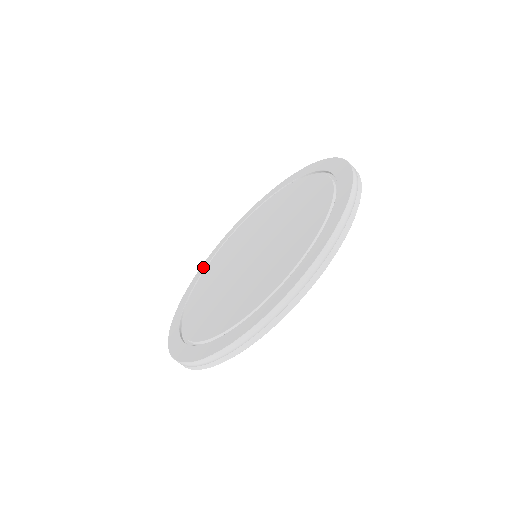
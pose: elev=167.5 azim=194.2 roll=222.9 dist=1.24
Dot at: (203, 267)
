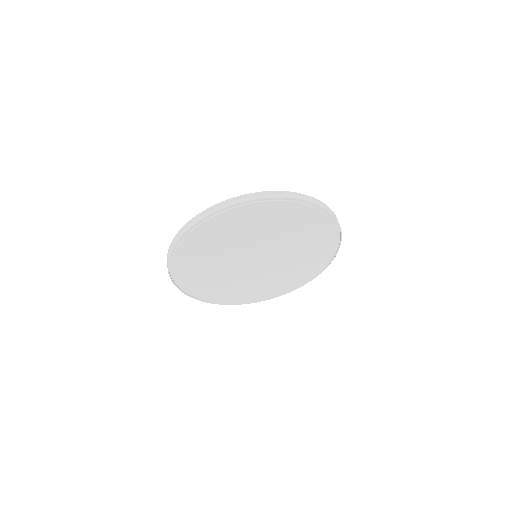
Dot at: occluded
